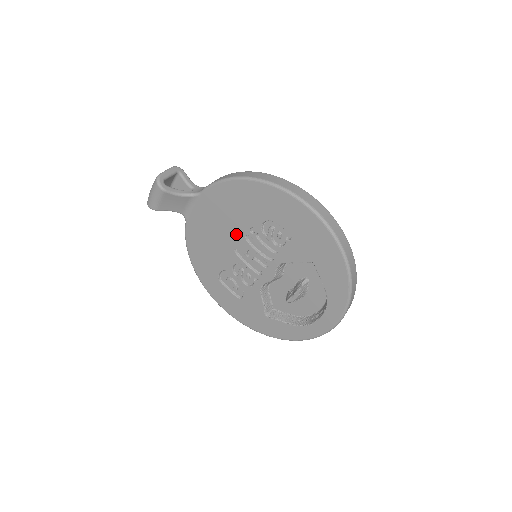
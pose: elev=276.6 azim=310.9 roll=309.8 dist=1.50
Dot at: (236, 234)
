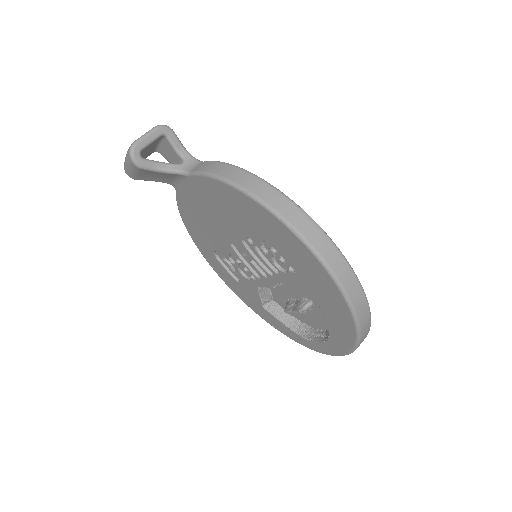
Dot at: (232, 233)
